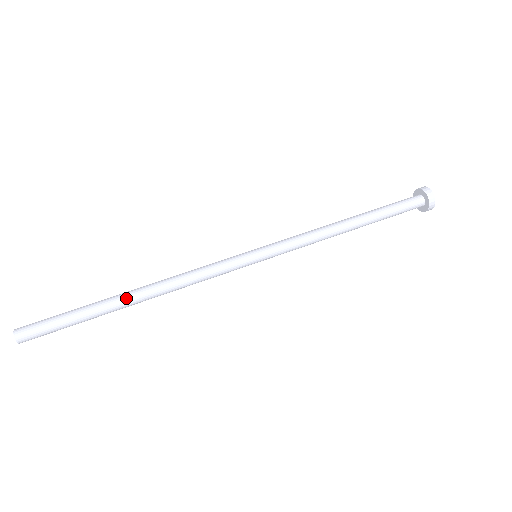
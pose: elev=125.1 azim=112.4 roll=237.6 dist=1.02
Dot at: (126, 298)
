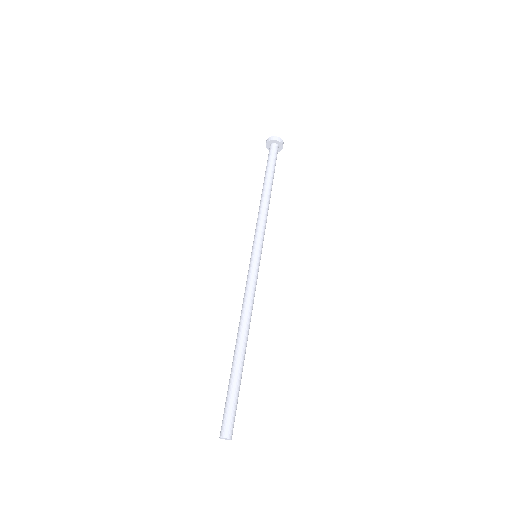
Dot at: (238, 349)
